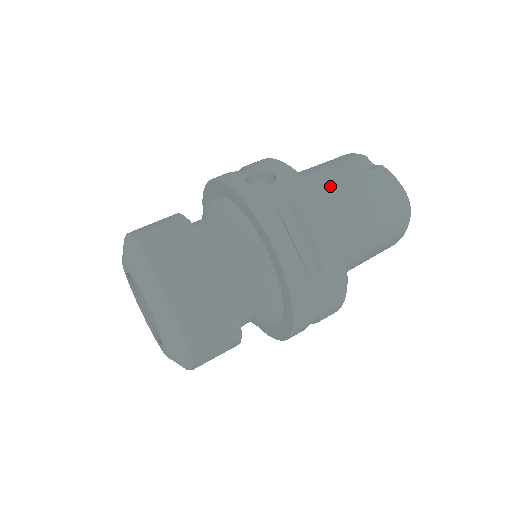
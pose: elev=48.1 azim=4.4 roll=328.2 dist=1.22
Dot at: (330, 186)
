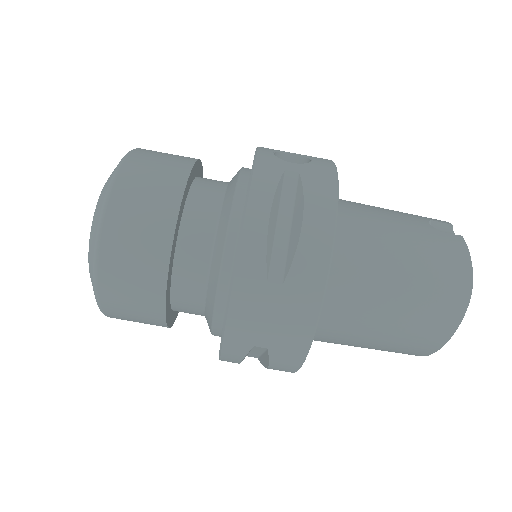
Dot at: (376, 218)
